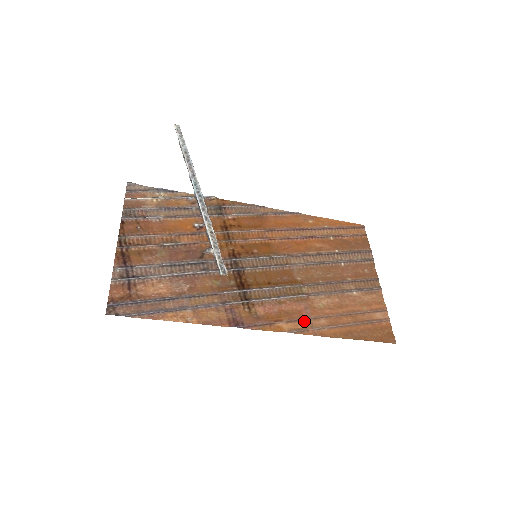
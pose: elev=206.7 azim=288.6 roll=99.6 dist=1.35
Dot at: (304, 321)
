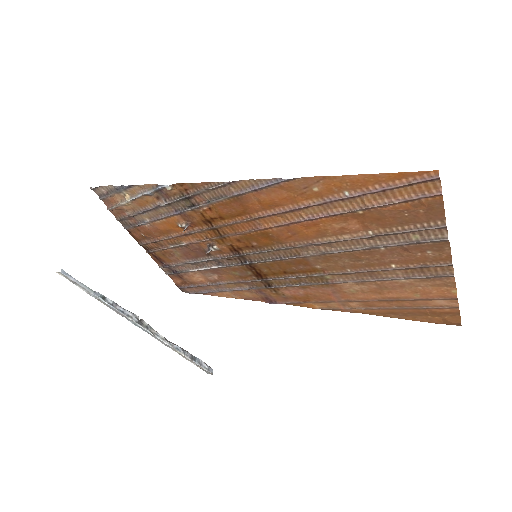
Dot at: (334, 303)
